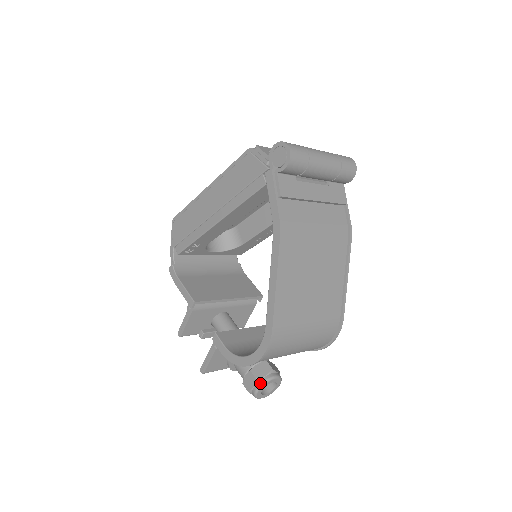
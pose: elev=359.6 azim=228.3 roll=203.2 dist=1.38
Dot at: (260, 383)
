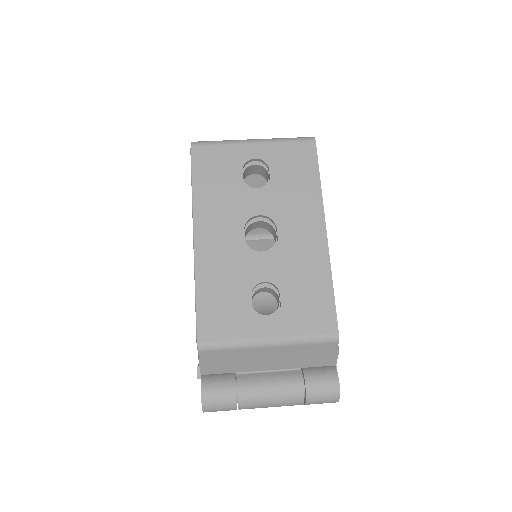
Dot at: occluded
